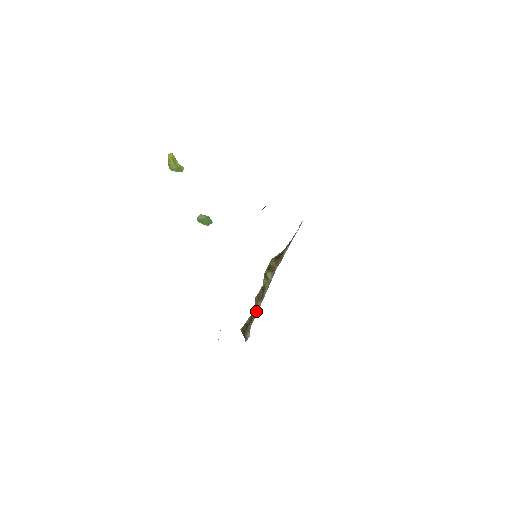
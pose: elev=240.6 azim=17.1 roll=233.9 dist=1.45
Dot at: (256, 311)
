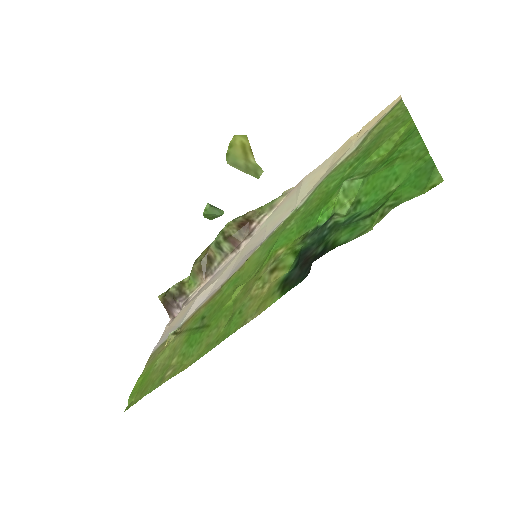
Dot at: (192, 283)
